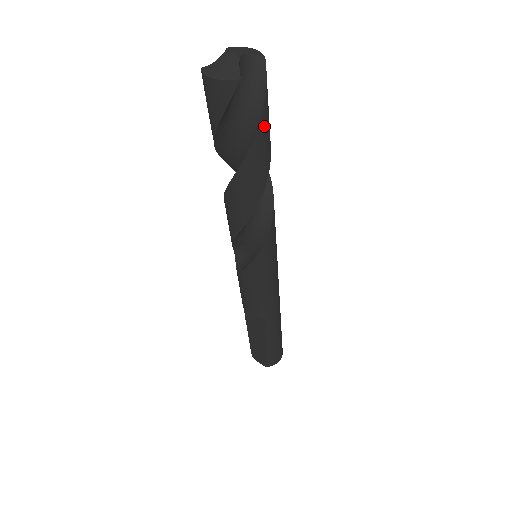
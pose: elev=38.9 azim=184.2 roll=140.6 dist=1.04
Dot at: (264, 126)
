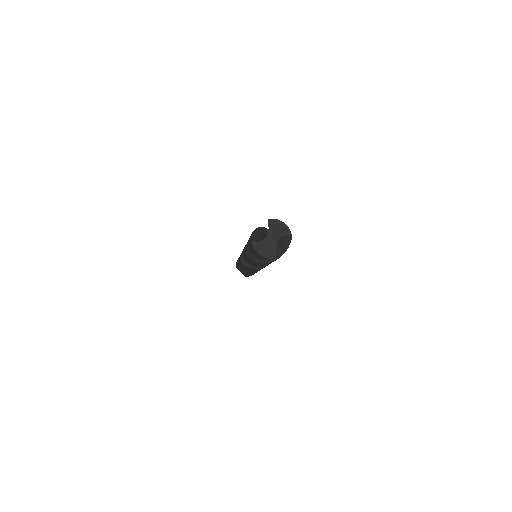
Dot at: occluded
